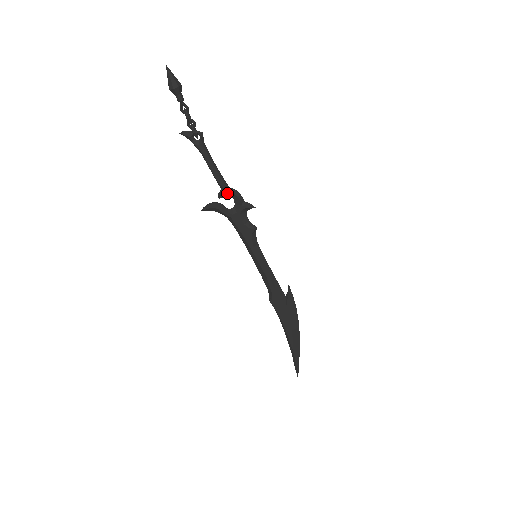
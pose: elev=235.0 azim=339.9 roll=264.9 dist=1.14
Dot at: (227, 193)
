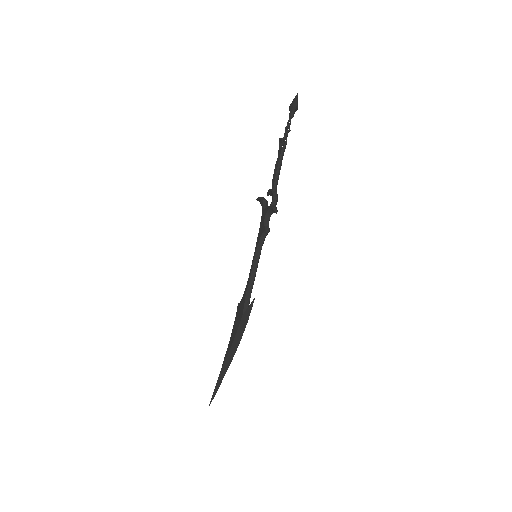
Dot at: (272, 192)
